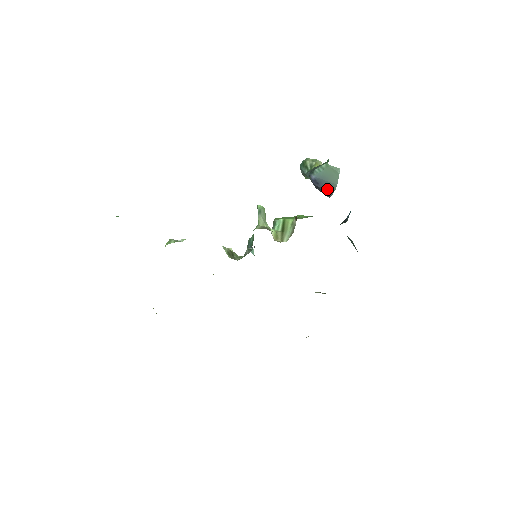
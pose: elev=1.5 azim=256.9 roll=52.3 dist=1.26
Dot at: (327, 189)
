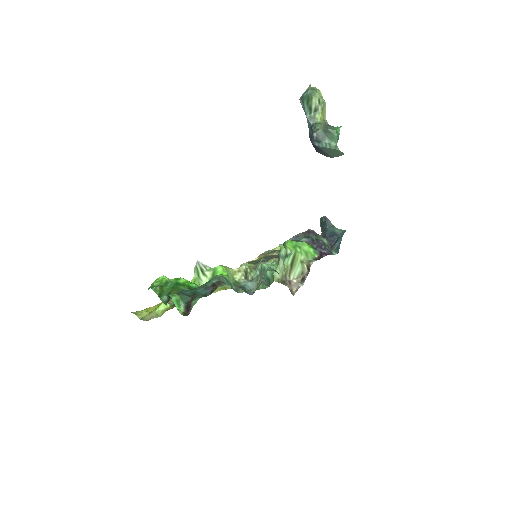
Dot at: (321, 153)
